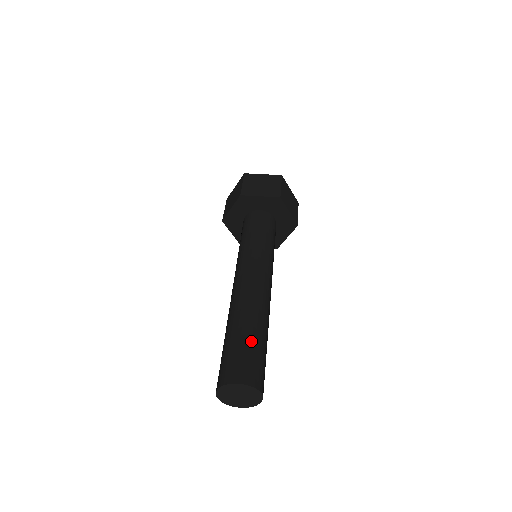
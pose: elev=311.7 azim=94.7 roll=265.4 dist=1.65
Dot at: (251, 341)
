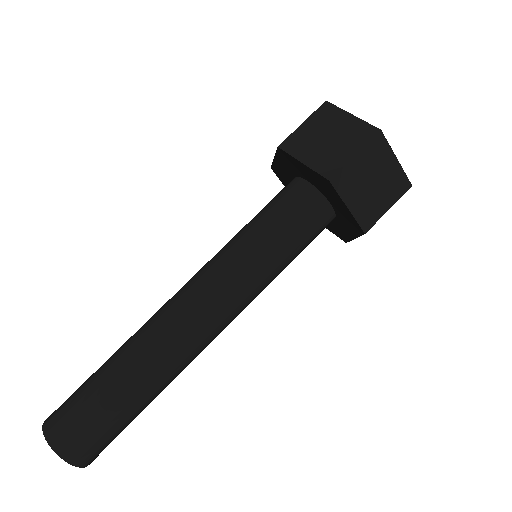
Dot at: (104, 395)
